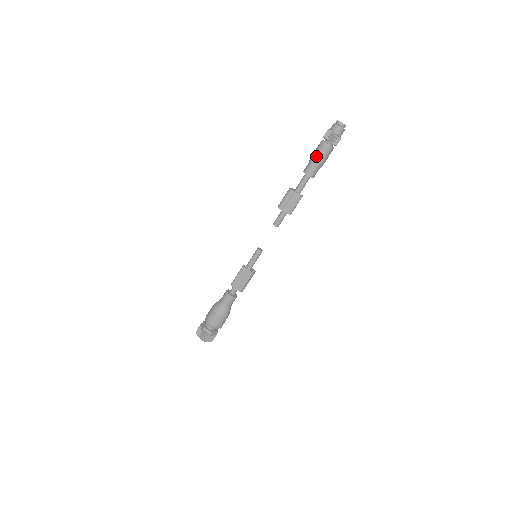
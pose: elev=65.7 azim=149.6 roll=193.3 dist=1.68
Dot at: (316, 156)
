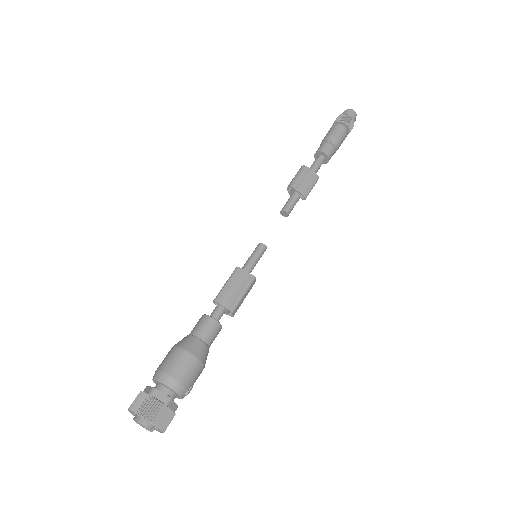
Dot at: (331, 134)
